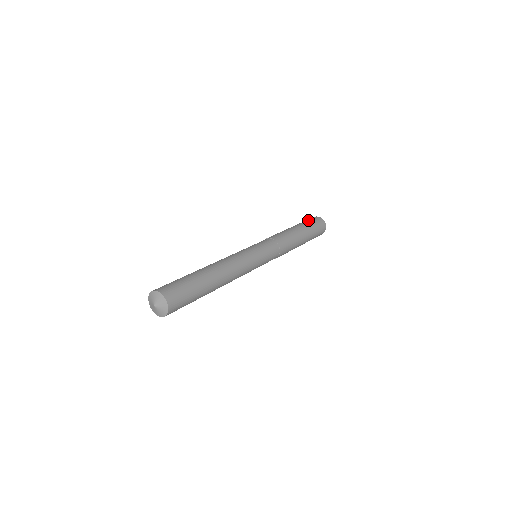
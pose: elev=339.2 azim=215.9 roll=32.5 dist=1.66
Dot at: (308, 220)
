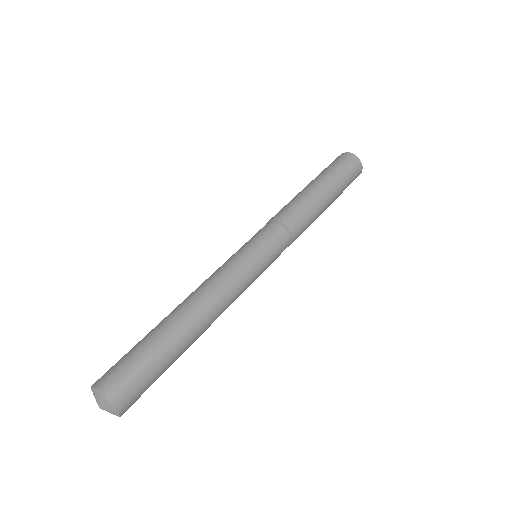
Dot at: occluded
